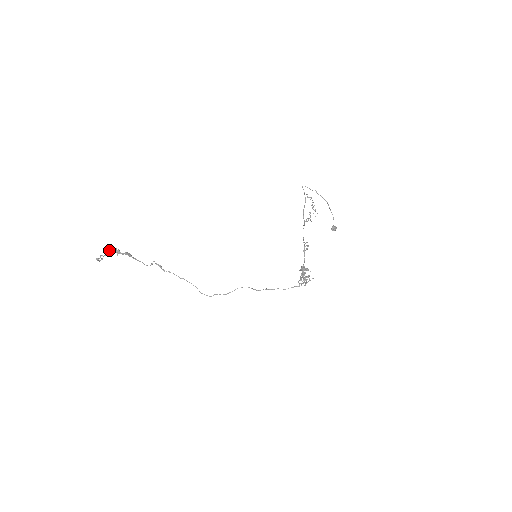
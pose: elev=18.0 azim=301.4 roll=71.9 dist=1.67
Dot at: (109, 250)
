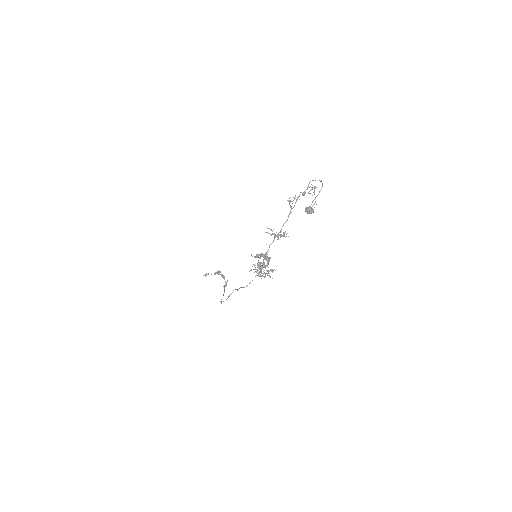
Dot at: occluded
